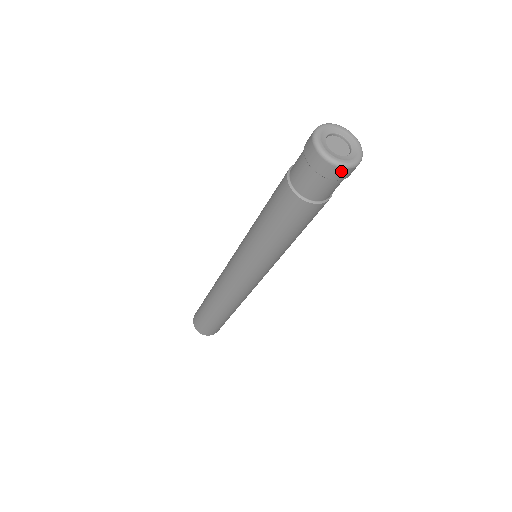
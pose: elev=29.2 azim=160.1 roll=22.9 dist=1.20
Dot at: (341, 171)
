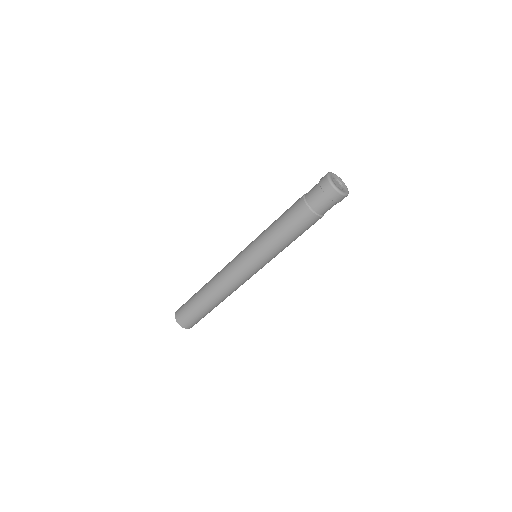
Dot at: (334, 192)
